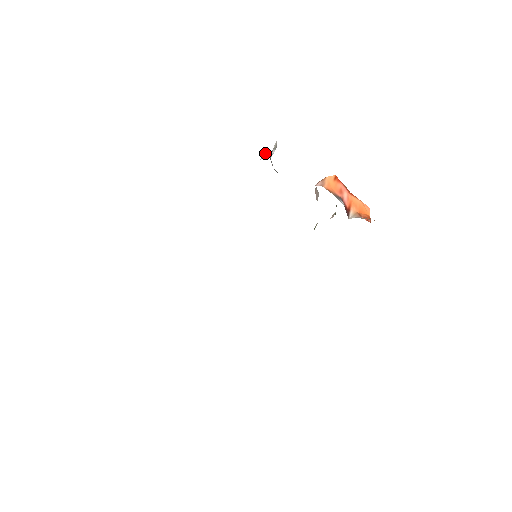
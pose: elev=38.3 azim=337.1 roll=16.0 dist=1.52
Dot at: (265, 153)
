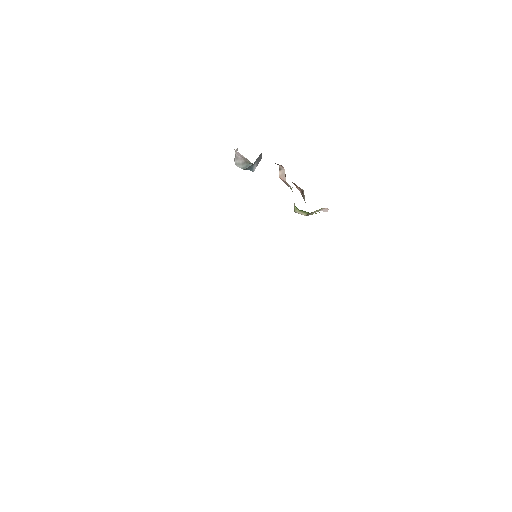
Dot at: occluded
